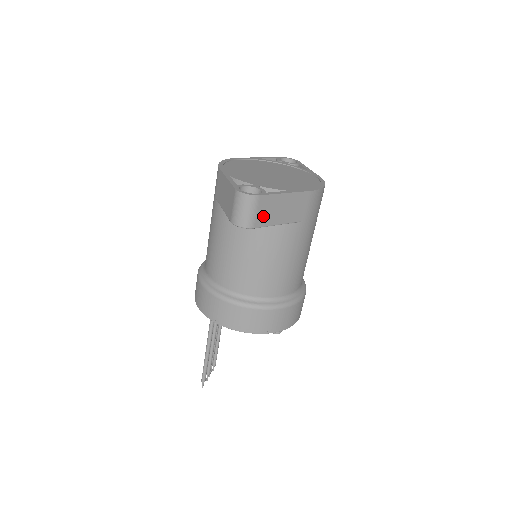
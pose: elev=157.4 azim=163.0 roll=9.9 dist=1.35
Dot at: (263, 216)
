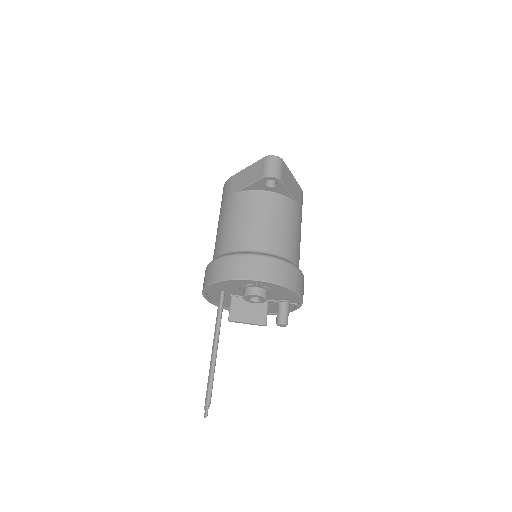
Dot at: (284, 177)
